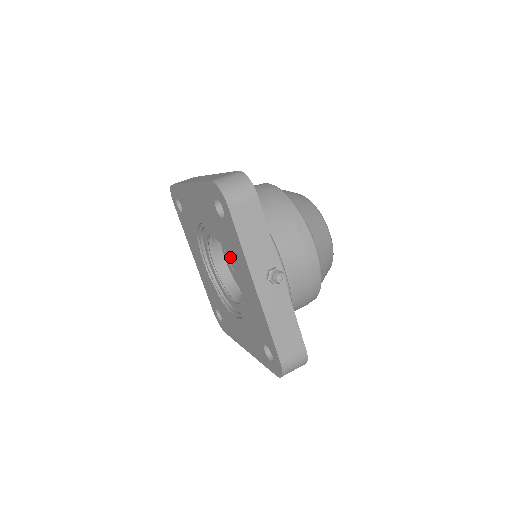
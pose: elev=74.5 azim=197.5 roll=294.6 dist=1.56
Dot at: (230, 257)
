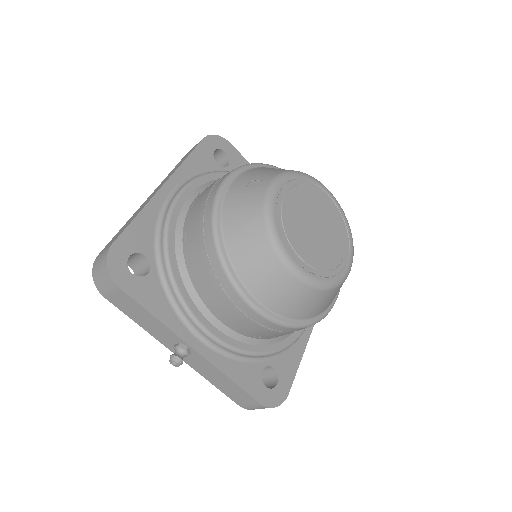
Dot at: occluded
